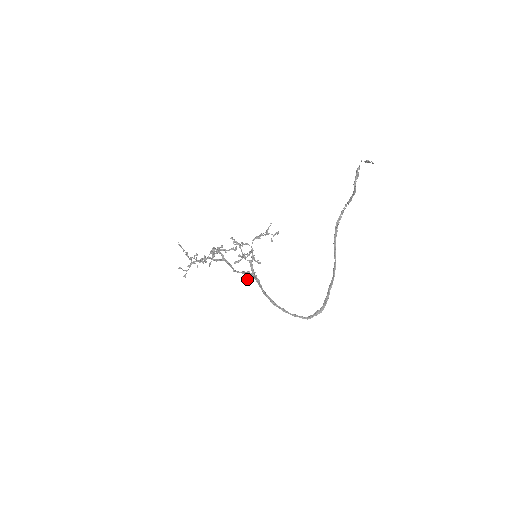
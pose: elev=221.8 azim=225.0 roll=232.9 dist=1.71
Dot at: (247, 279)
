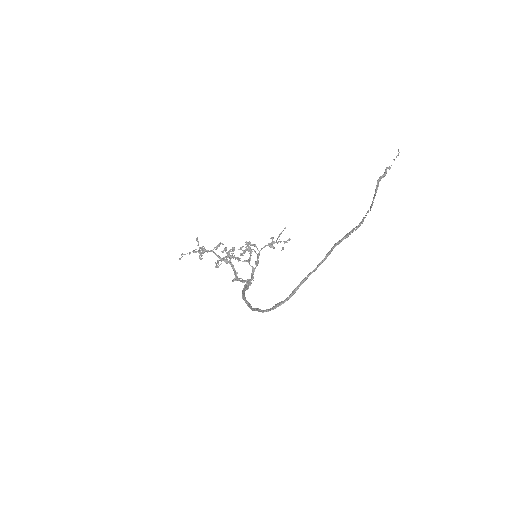
Dot at: occluded
